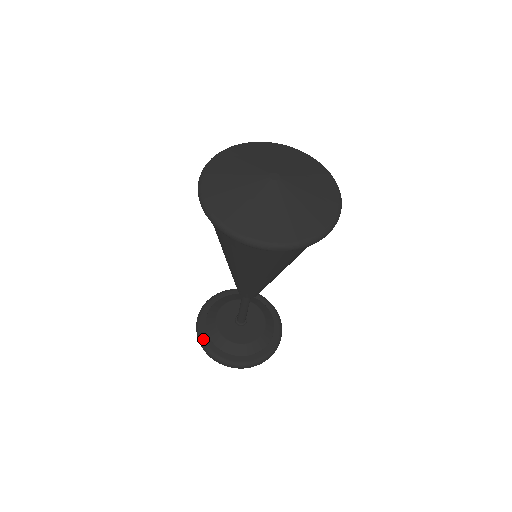
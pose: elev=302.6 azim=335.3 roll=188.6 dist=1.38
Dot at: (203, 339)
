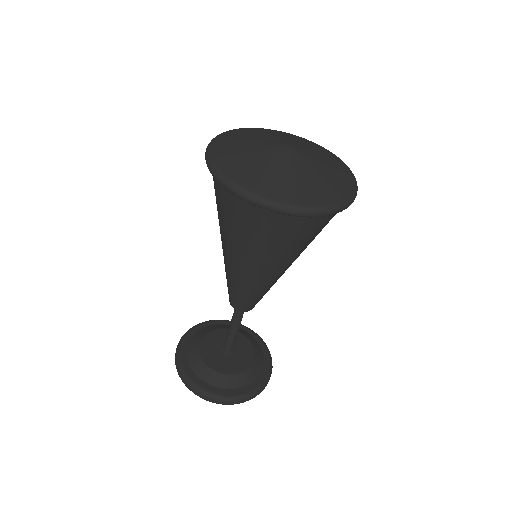
Dot at: (189, 377)
